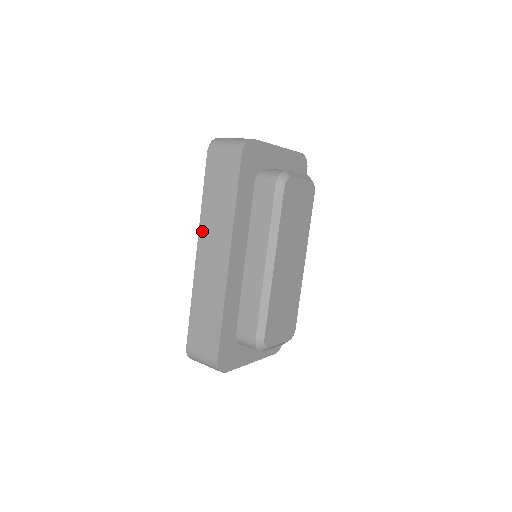
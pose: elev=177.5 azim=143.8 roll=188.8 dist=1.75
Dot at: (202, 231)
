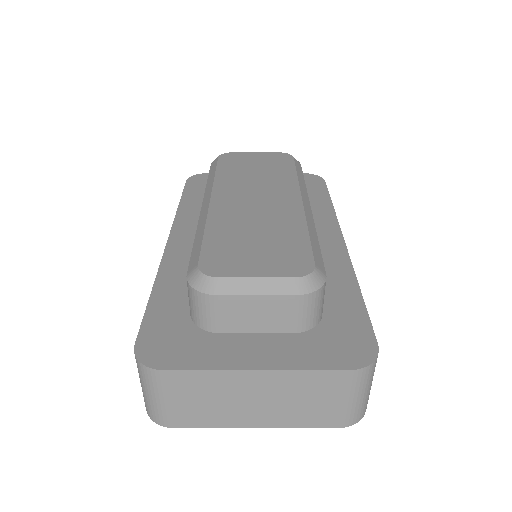
Dot at: occluded
